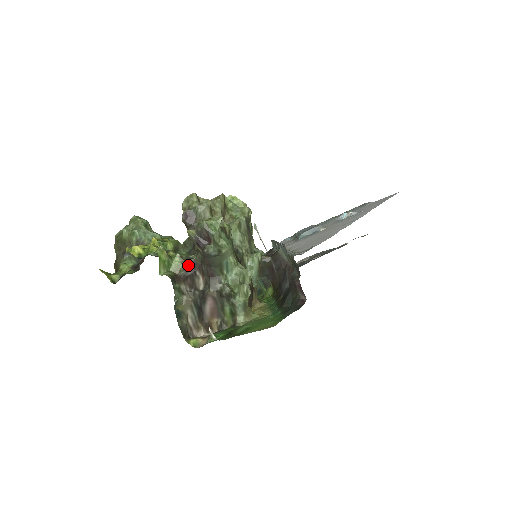
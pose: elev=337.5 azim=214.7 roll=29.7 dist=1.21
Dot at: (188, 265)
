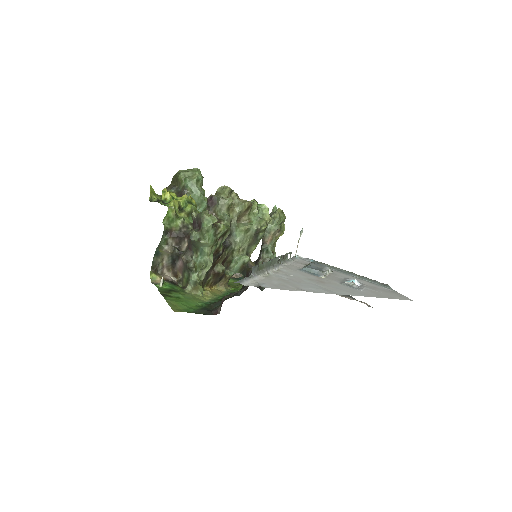
Dot at: (183, 230)
